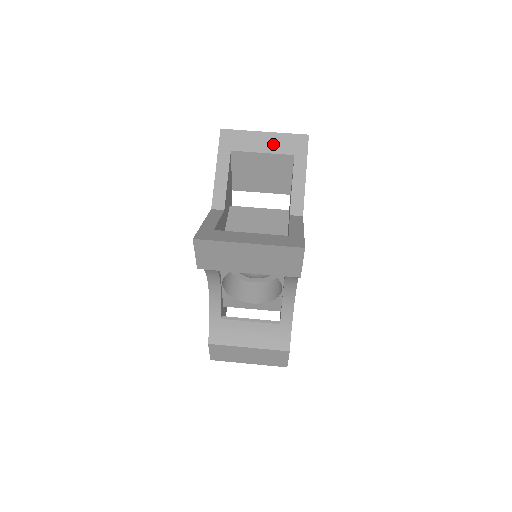
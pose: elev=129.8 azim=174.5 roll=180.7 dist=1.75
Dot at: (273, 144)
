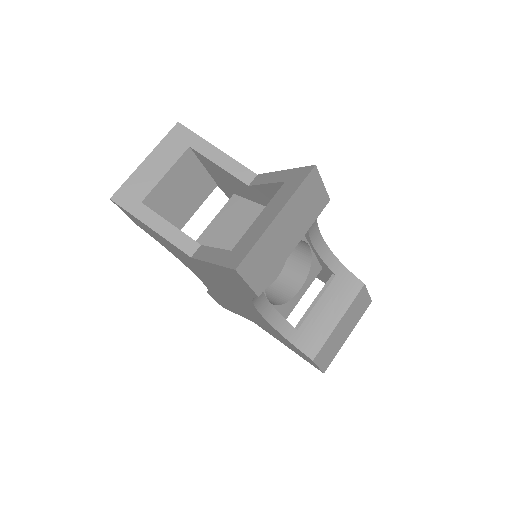
Dot at: (164, 159)
